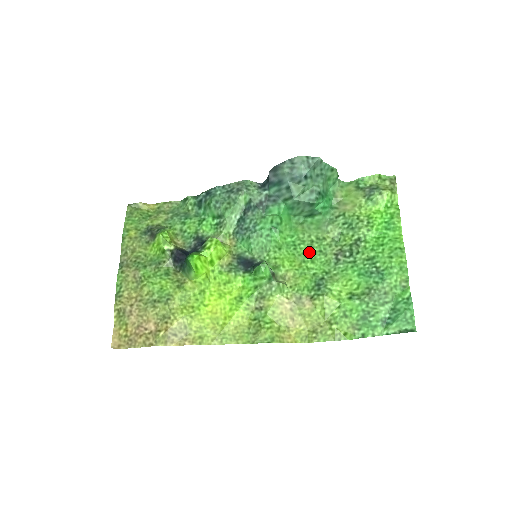
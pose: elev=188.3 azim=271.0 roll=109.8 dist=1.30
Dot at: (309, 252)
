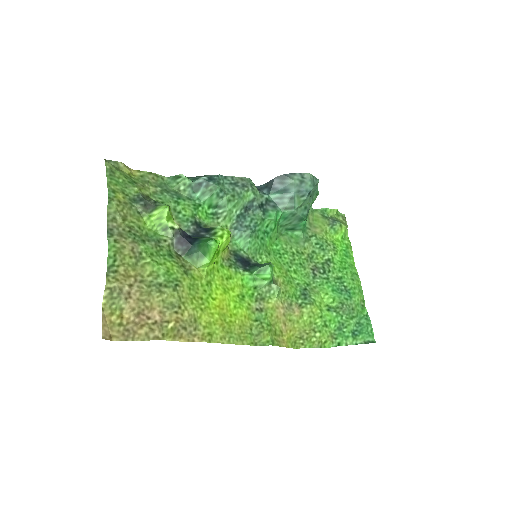
Dot at: (292, 263)
